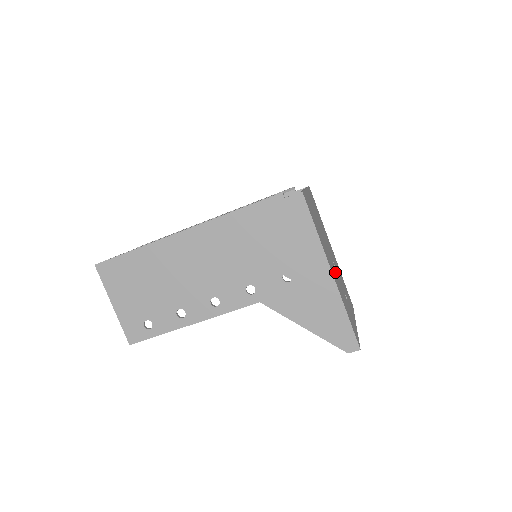
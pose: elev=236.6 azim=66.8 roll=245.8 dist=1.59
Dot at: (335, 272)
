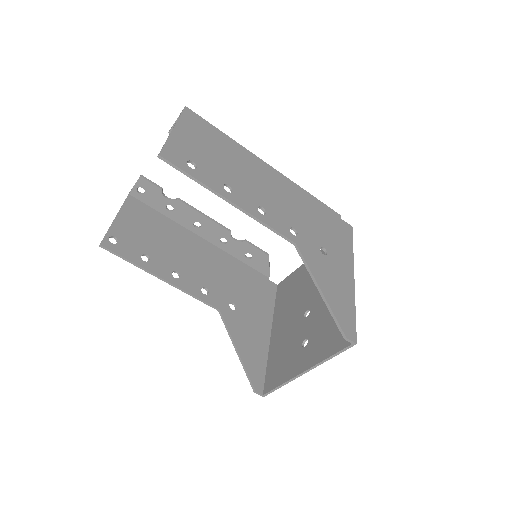
Dot at: (324, 306)
